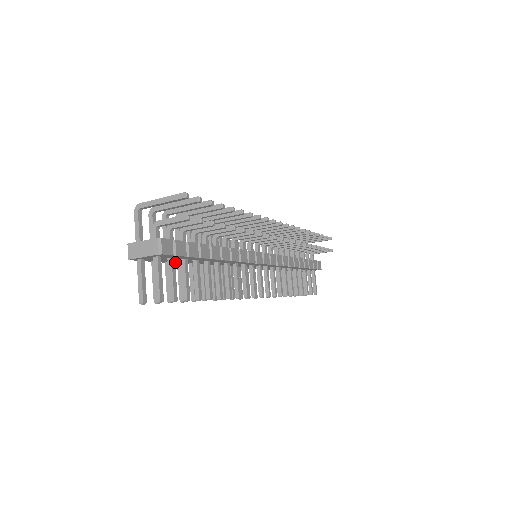
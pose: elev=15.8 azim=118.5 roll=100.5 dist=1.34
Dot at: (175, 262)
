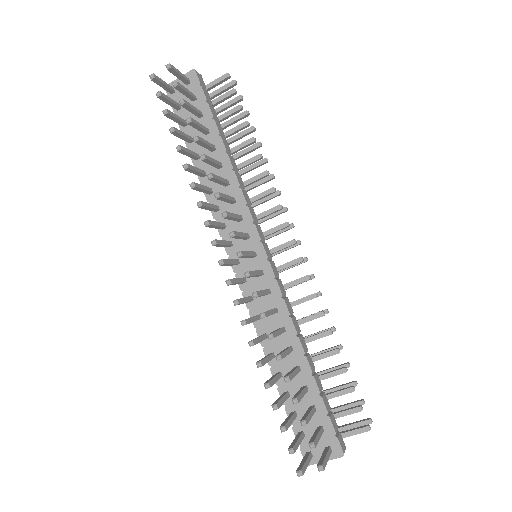
Dot at: occluded
